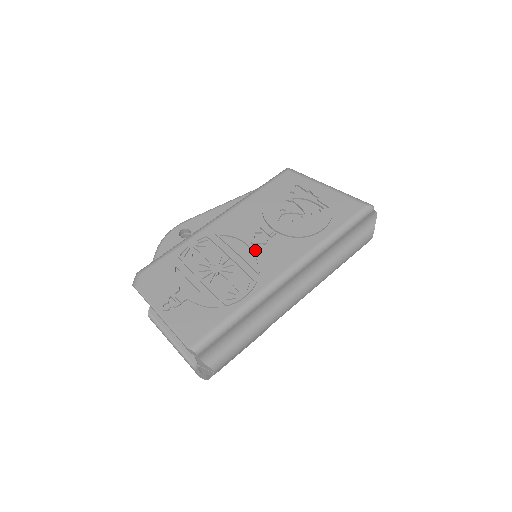
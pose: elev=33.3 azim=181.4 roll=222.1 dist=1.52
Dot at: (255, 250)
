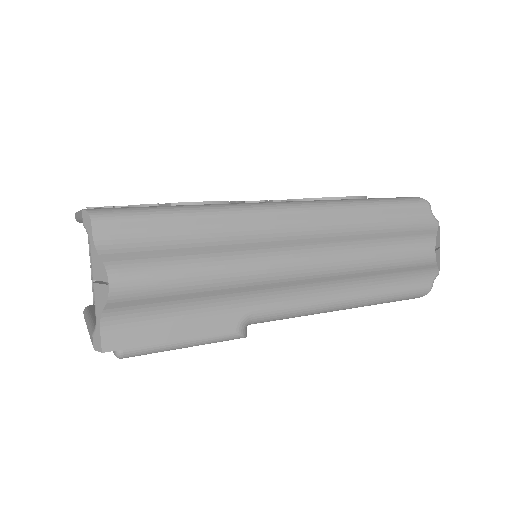
Dot at: occluded
